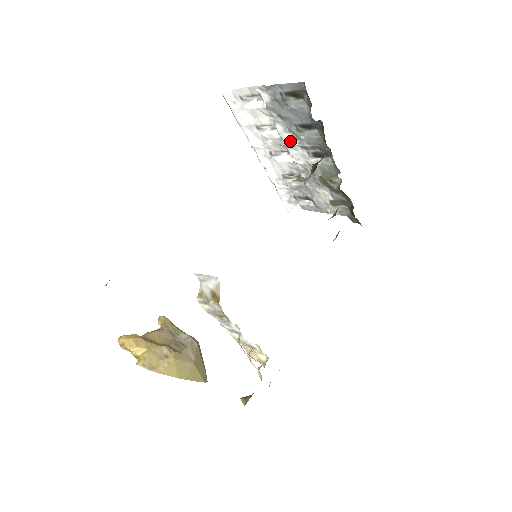
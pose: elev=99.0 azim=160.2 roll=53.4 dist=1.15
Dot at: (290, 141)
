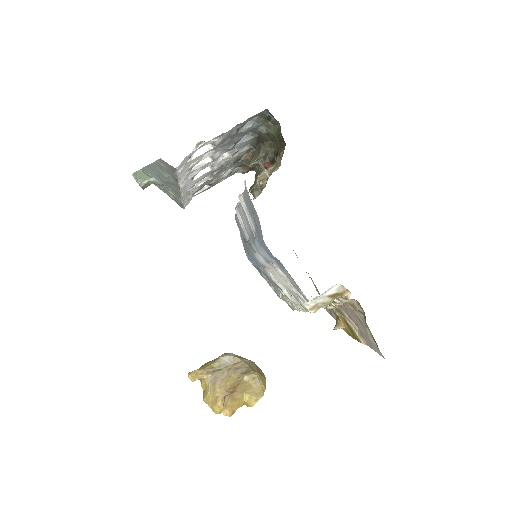
Dot at: (220, 157)
